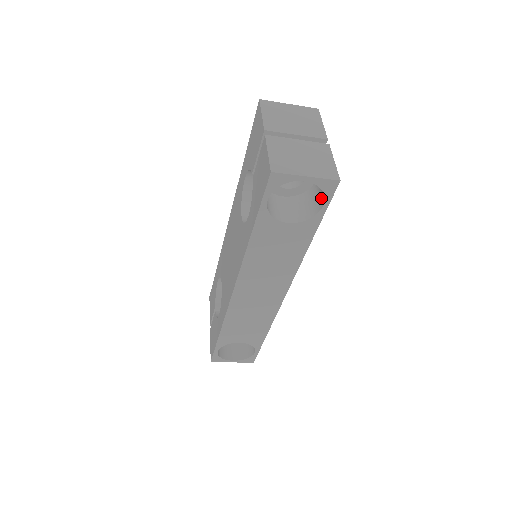
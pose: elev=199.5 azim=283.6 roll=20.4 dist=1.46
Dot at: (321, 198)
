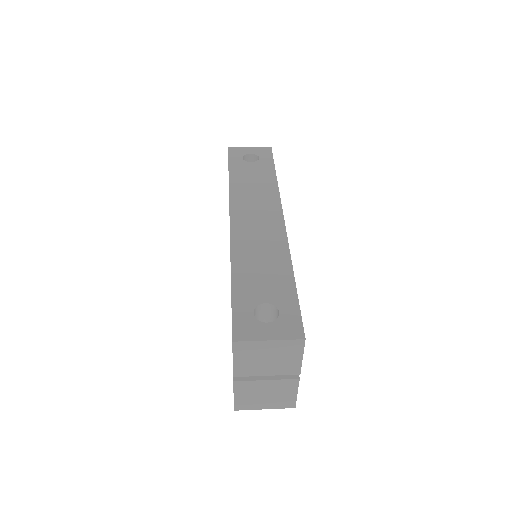
Dot at: occluded
